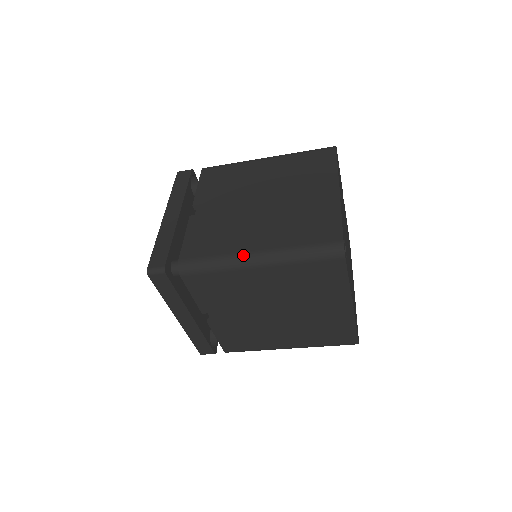
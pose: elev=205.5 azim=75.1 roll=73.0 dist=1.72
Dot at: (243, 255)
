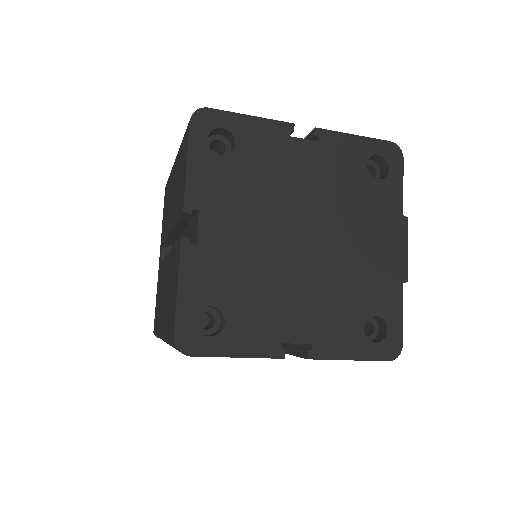
Dot at: (161, 335)
